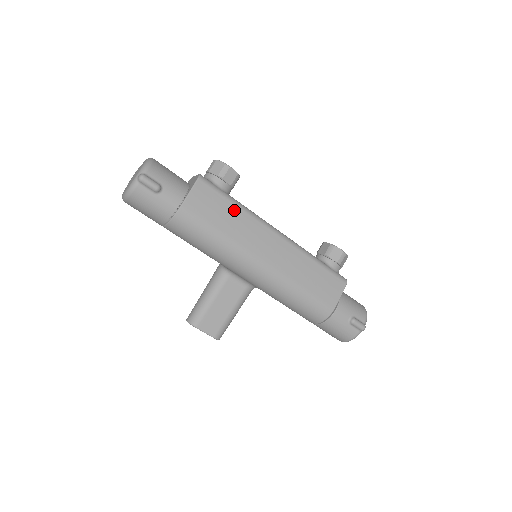
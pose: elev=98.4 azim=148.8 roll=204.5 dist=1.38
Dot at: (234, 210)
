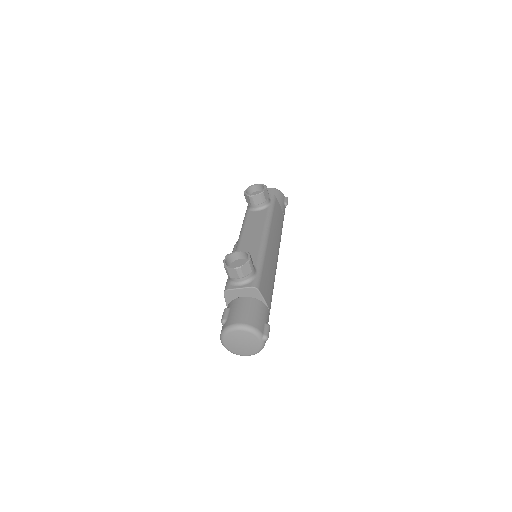
Dot at: (266, 267)
